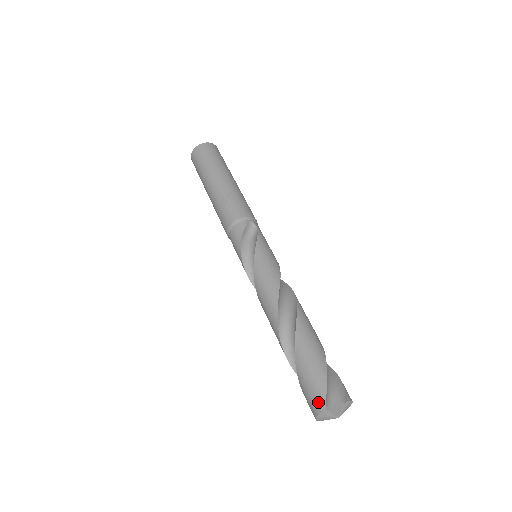
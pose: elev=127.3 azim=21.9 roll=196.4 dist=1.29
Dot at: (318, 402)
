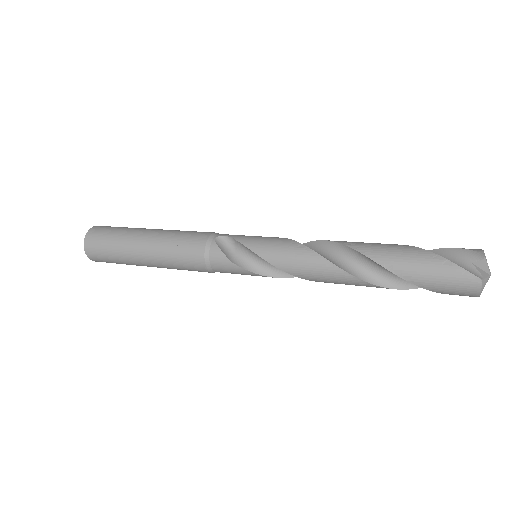
Dot at: (469, 284)
